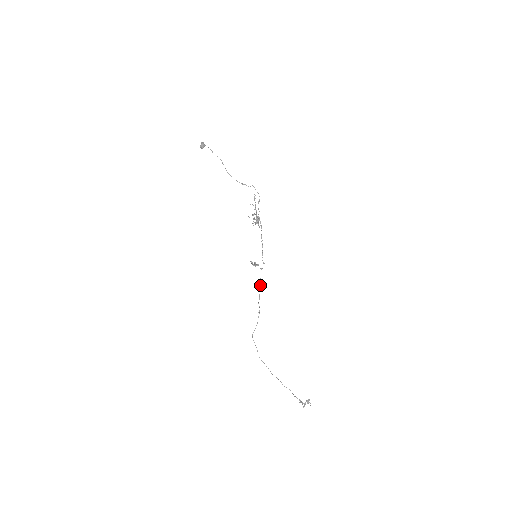
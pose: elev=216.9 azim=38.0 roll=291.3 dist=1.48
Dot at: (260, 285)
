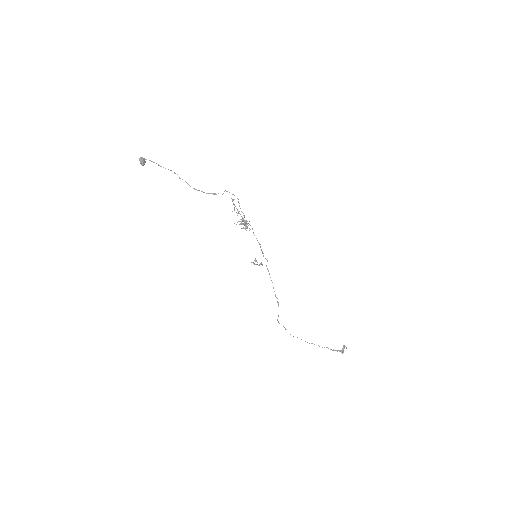
Dot at: occluded
